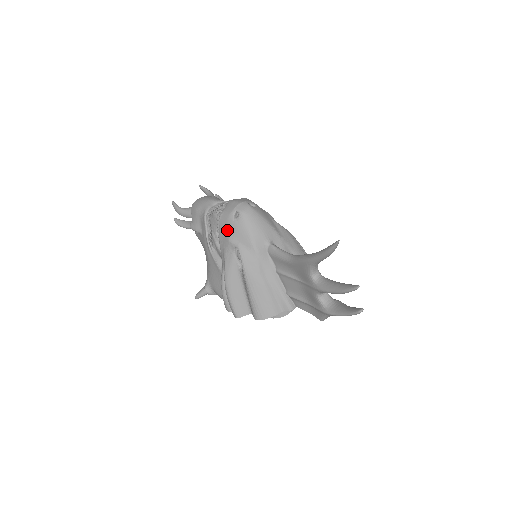
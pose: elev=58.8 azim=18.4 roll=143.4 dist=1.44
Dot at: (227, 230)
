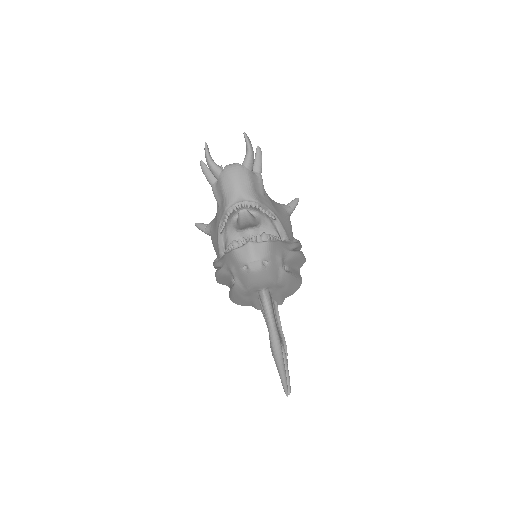
Dot at: (233, 265)
